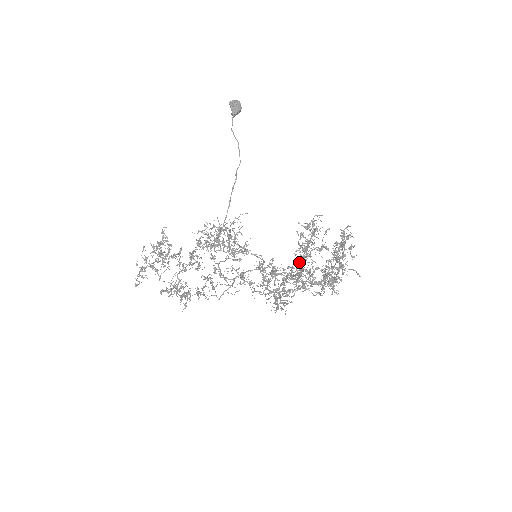
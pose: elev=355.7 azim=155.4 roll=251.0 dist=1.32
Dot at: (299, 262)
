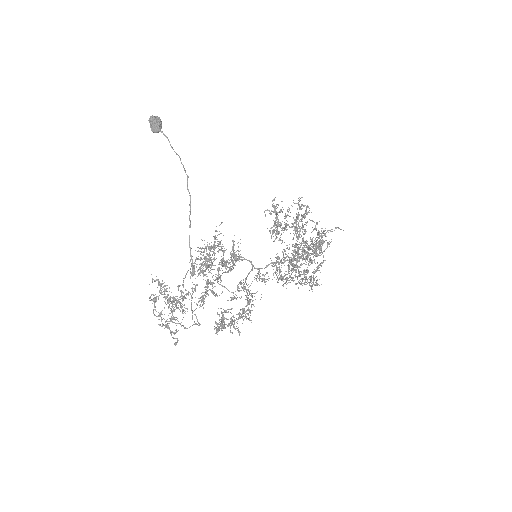
Dot at: occluded
